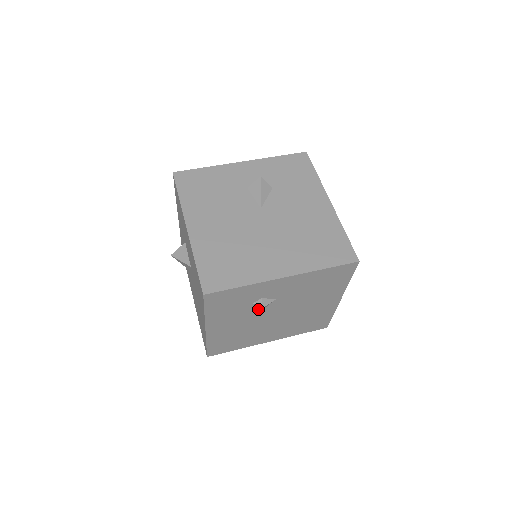
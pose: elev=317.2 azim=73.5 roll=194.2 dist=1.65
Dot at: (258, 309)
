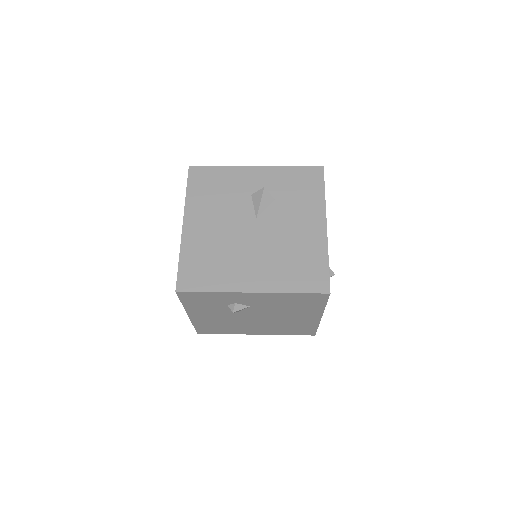
Dot at: occluded
